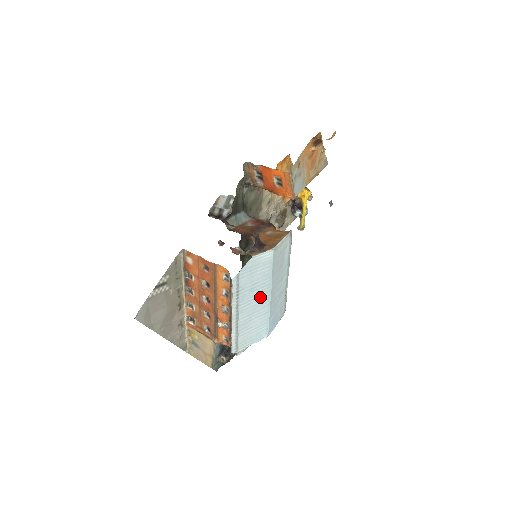
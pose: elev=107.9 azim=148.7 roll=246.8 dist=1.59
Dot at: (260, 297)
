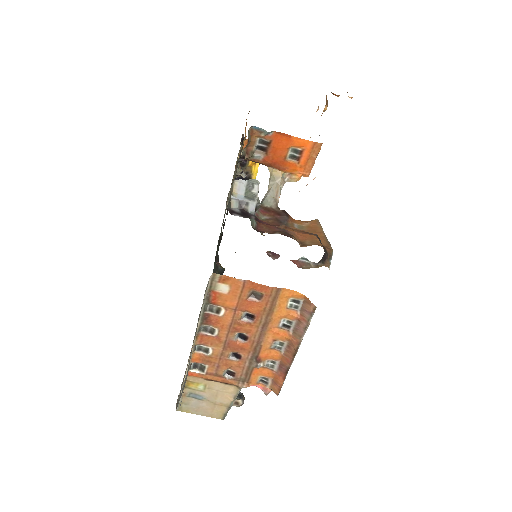
Dot at: occluded
